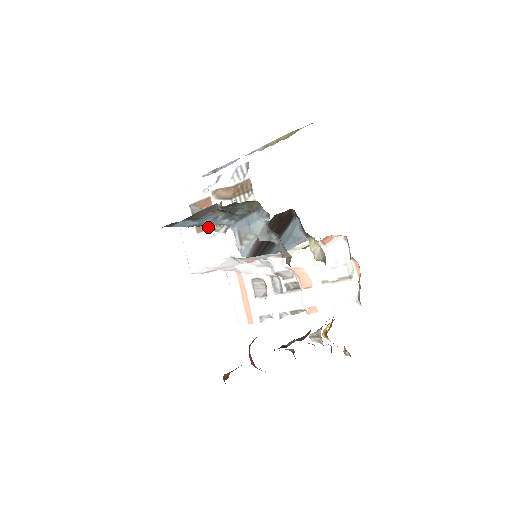
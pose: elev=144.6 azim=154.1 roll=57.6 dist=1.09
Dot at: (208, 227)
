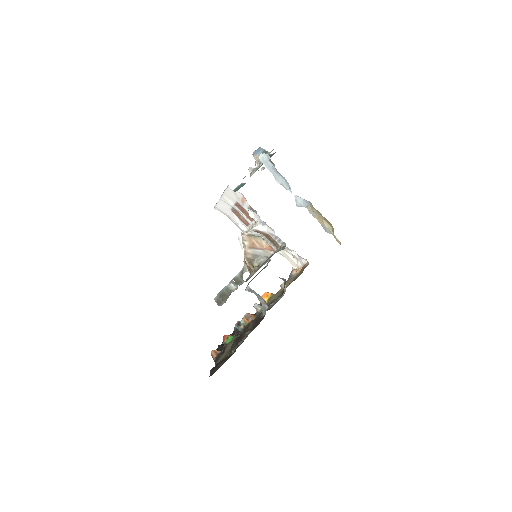
Dot at: (240, 219)
